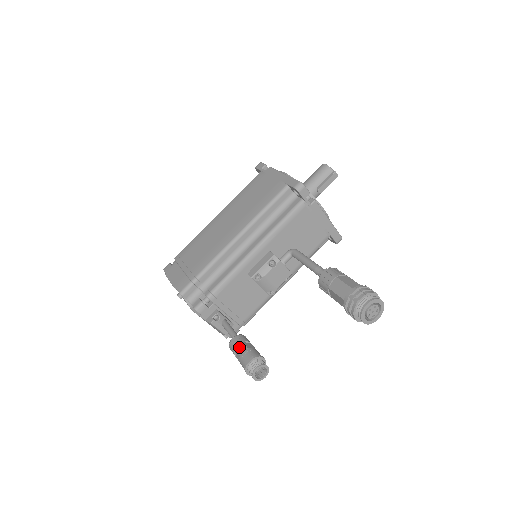
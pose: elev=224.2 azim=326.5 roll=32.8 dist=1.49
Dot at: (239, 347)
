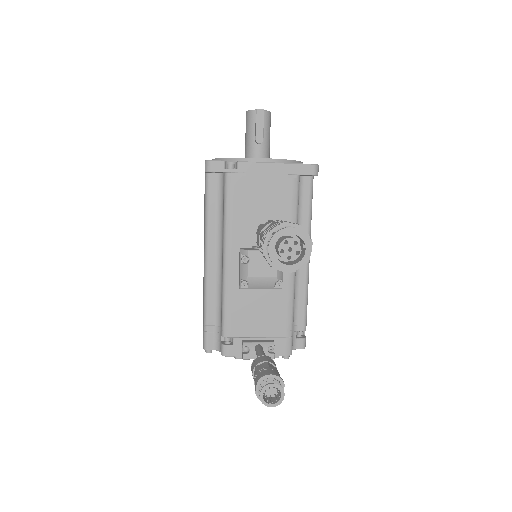
Dot at: (254, 375)
